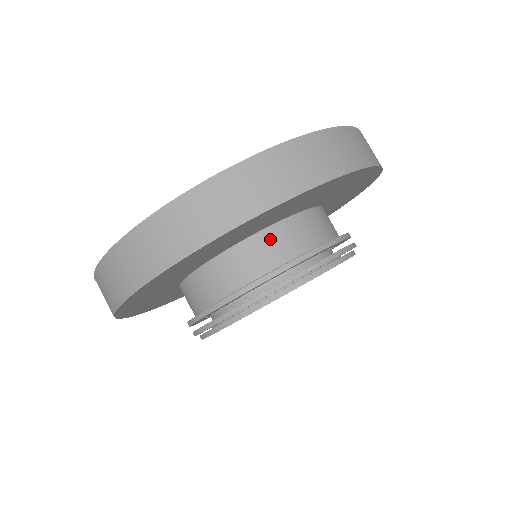
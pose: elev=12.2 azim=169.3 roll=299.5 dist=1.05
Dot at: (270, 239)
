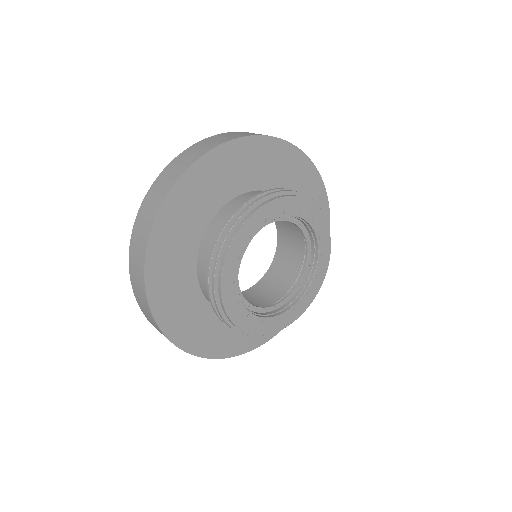
Dot at: (202, 262)
